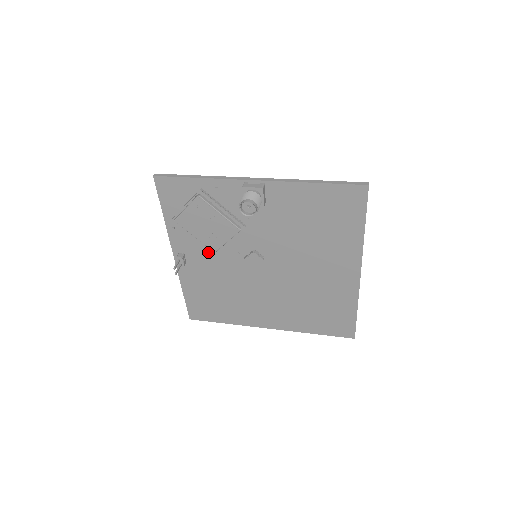
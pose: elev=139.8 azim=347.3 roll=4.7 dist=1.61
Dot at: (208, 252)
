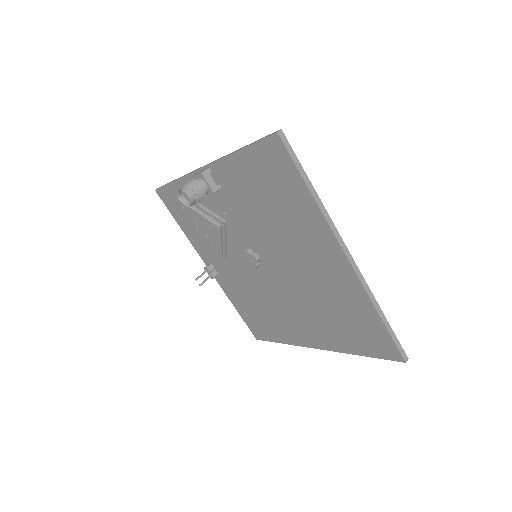
Dot at: (223, 259)
